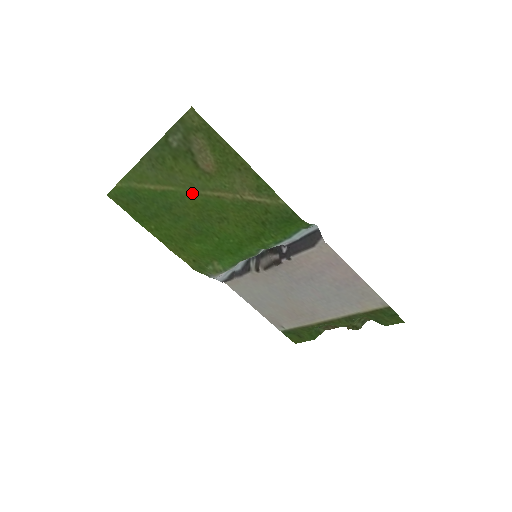
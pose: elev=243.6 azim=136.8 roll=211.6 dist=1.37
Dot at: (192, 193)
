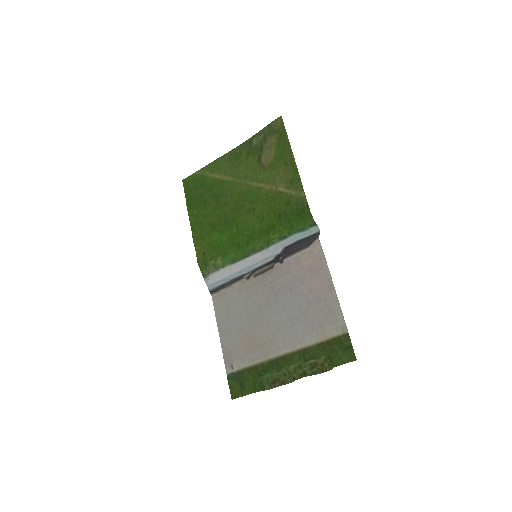
Dot at: (243, 184)
